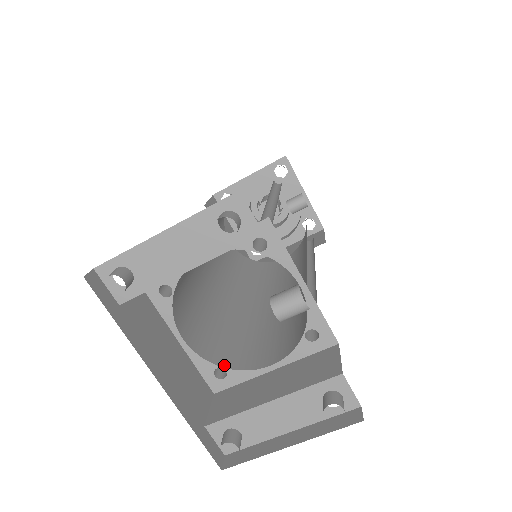
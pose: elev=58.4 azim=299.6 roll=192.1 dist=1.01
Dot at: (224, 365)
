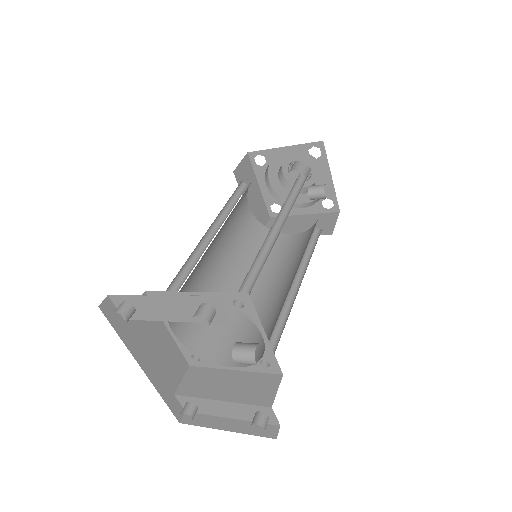
Dot at: (200, 353)
